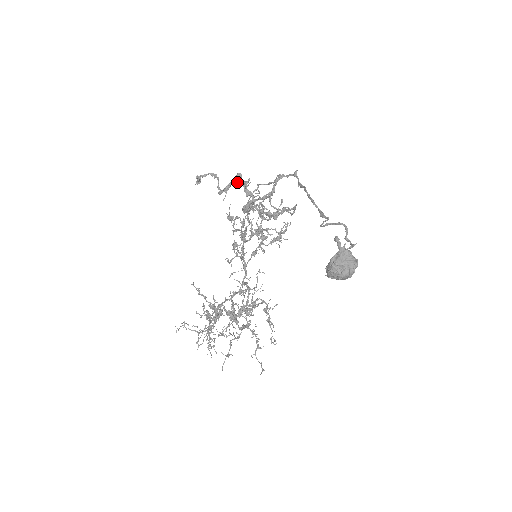
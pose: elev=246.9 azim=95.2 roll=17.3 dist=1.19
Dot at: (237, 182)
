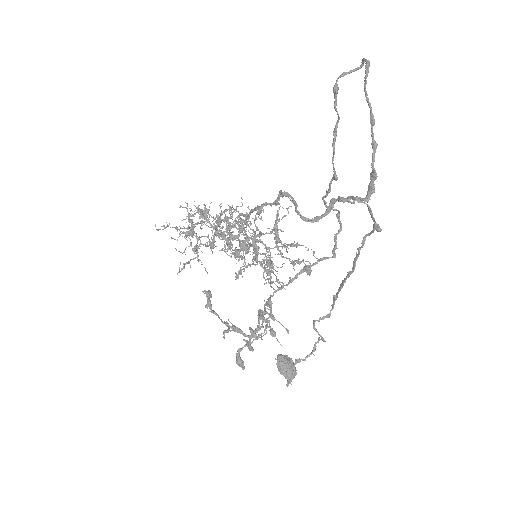
Dot at: (246, 344)
